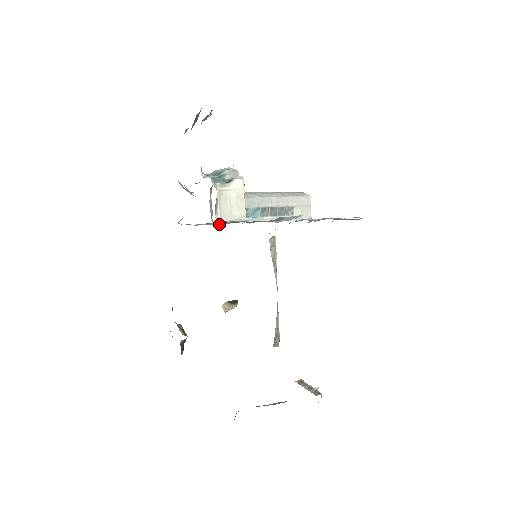
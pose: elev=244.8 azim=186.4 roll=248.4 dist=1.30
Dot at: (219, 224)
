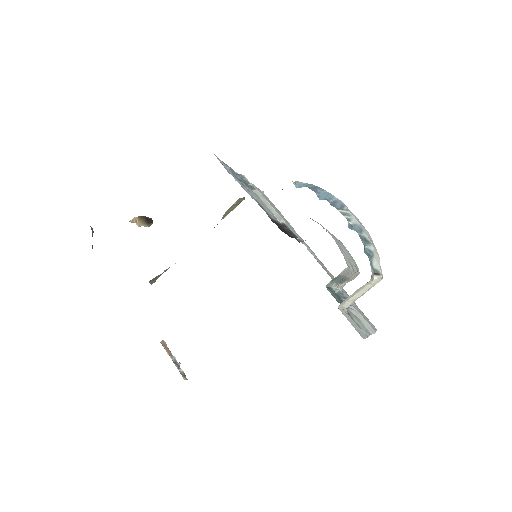
Dot at: (236, 172)
